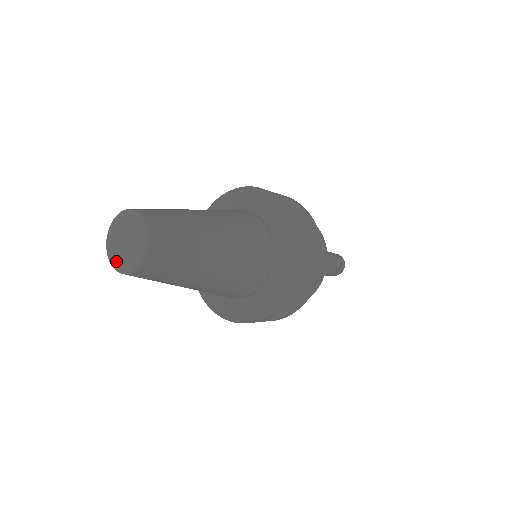
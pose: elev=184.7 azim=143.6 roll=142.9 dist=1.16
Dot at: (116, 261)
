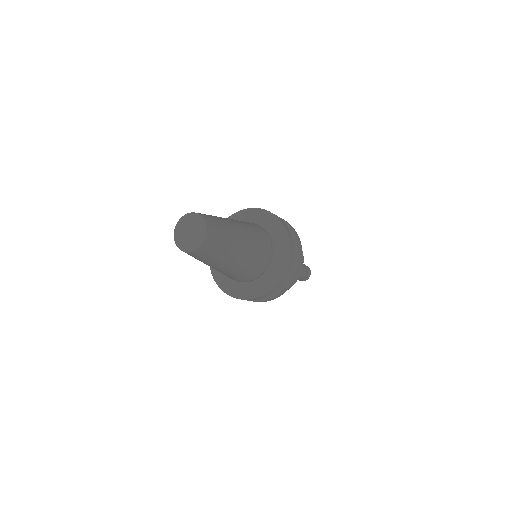
Dot at: (179, 240)
